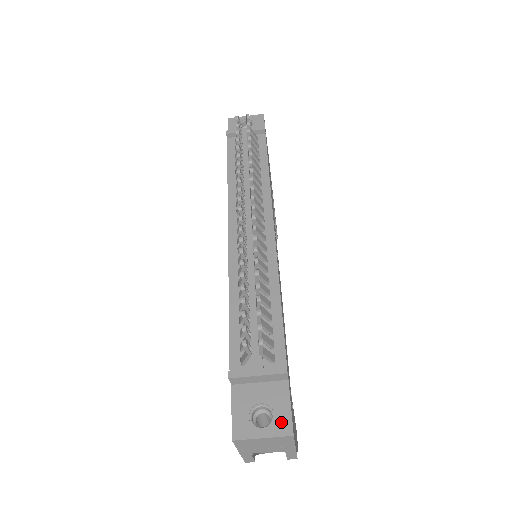
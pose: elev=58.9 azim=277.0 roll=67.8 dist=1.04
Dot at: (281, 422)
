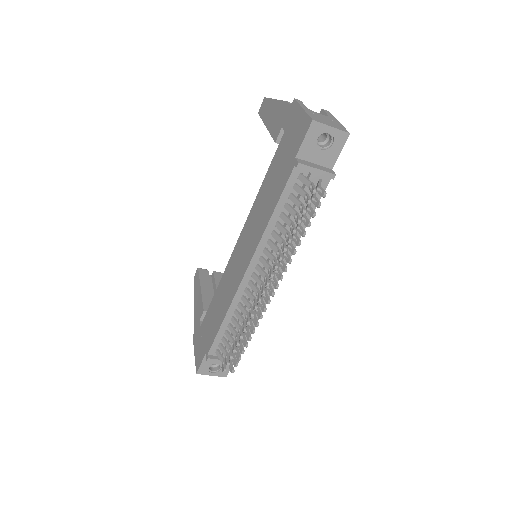
Dot at: (223, 372)
